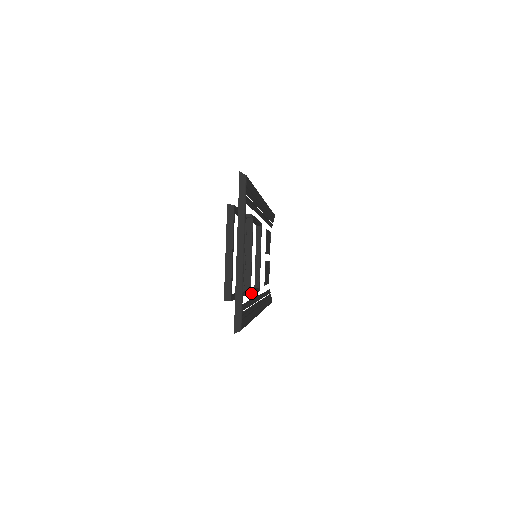
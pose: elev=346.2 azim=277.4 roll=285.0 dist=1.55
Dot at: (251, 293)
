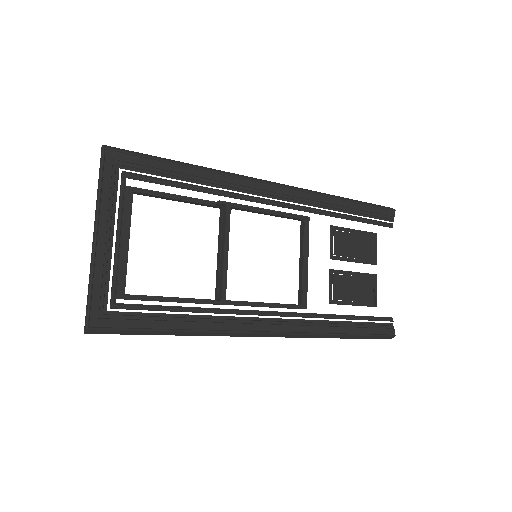
Dot at: (230, 302)
